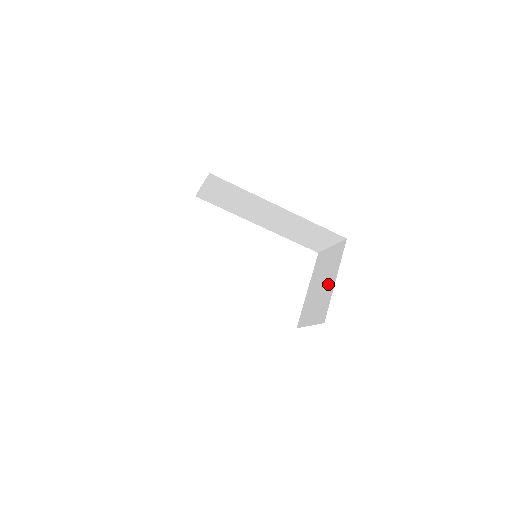
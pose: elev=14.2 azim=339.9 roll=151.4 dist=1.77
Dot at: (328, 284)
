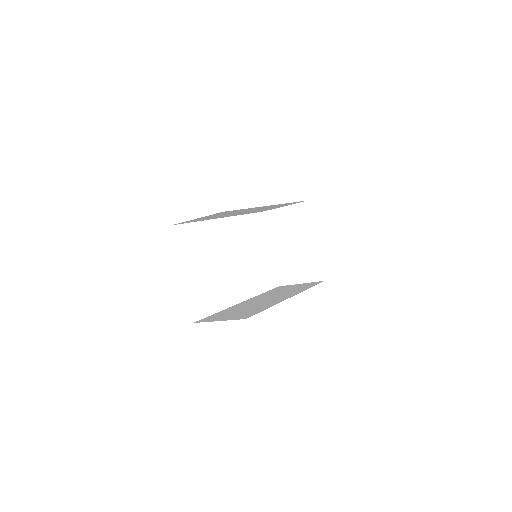
Dot at: (306, 245)
